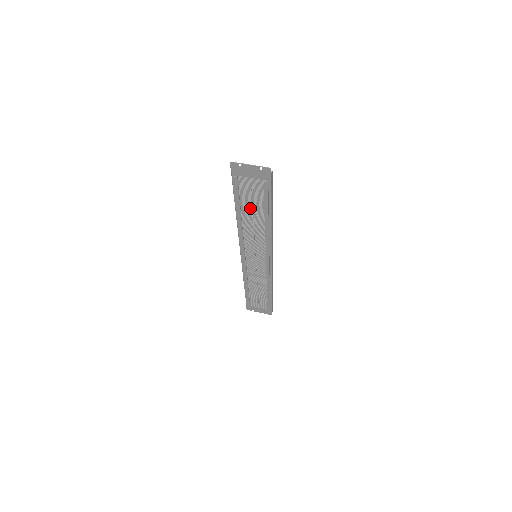
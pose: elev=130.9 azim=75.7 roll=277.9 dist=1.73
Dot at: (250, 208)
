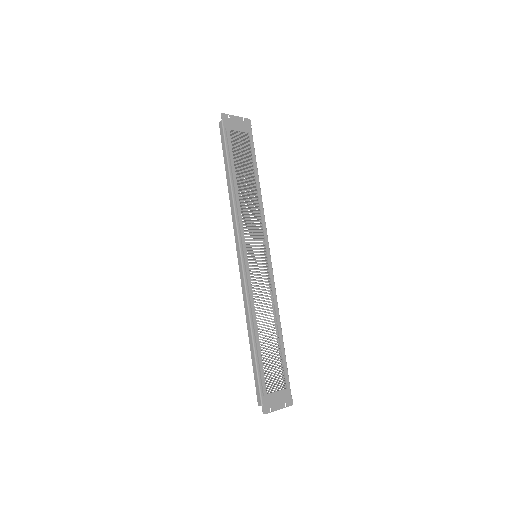
Dot at: (242, 171)
